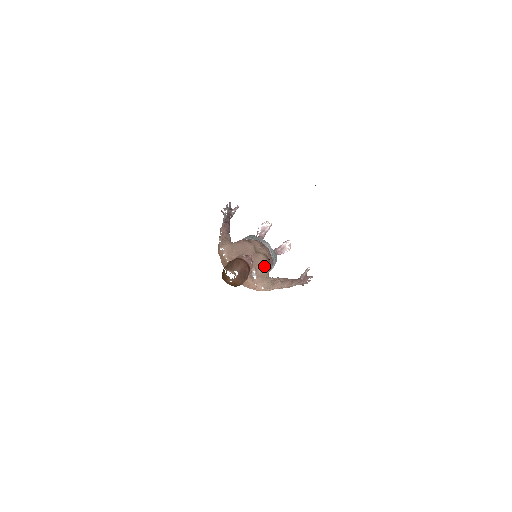
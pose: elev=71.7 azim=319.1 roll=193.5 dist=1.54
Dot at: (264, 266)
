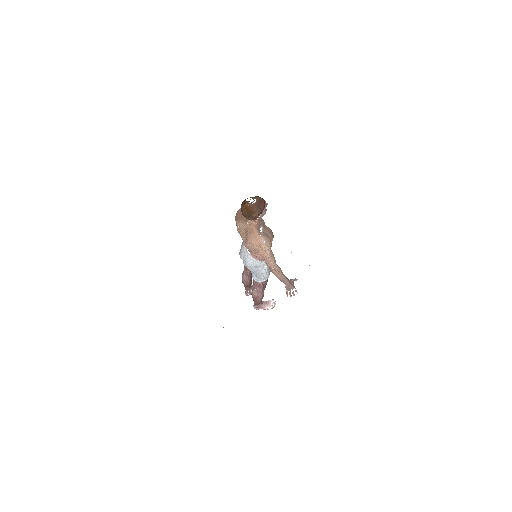
Dot at: (269, 232)
